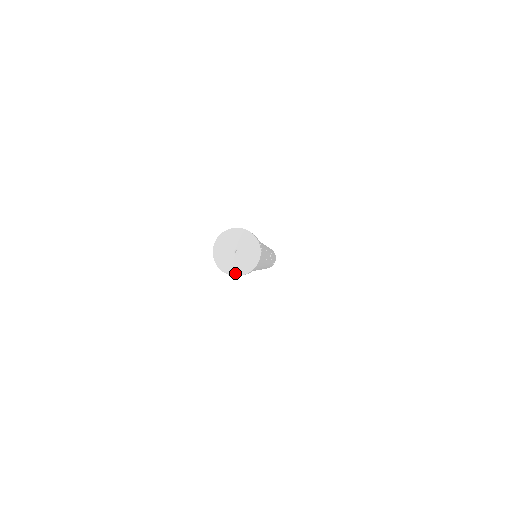
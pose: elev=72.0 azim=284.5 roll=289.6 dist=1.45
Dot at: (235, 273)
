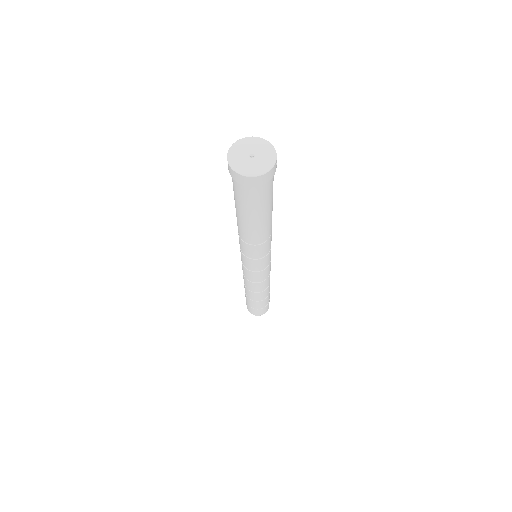
Dot at: (246, 173)
